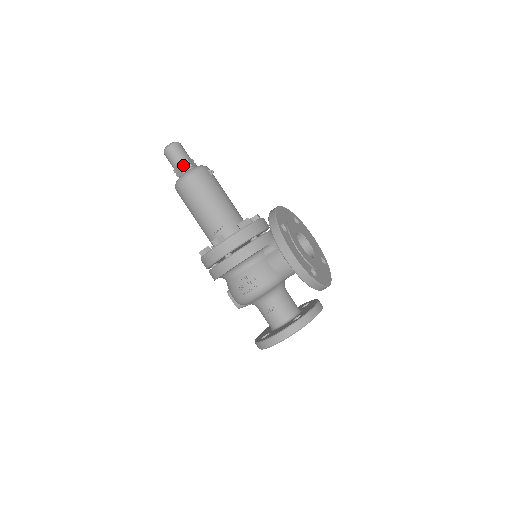
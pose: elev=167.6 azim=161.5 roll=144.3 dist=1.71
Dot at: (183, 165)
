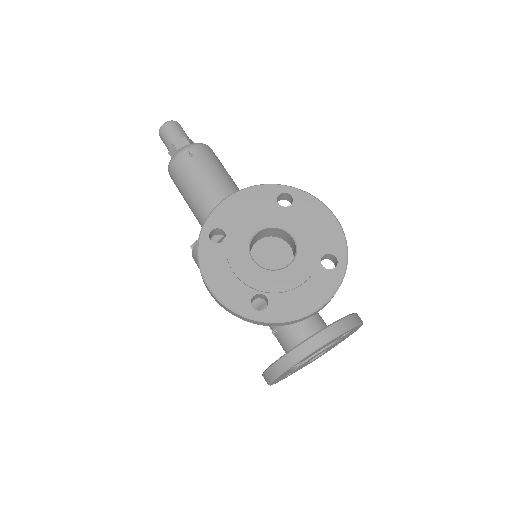
Dot at: (172, 152)
